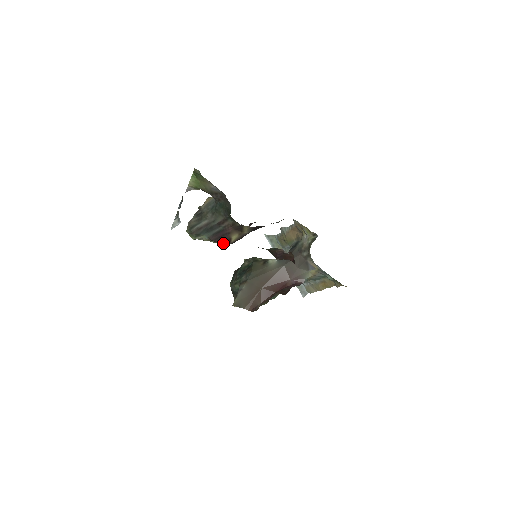
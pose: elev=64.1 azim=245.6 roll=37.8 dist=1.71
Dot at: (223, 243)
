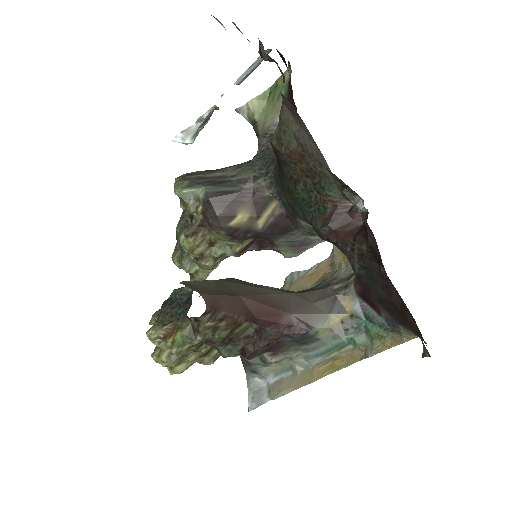
Dot at: (219, 215)
